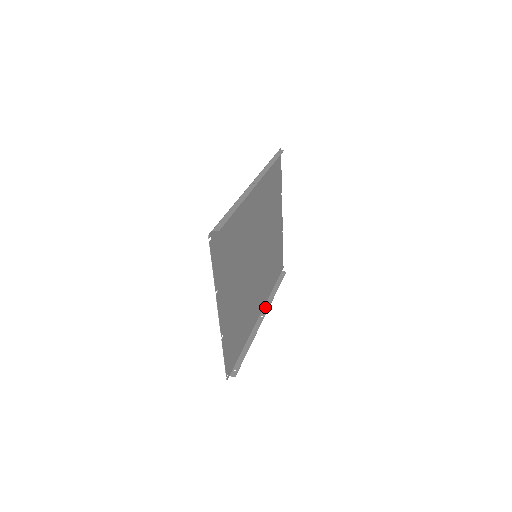
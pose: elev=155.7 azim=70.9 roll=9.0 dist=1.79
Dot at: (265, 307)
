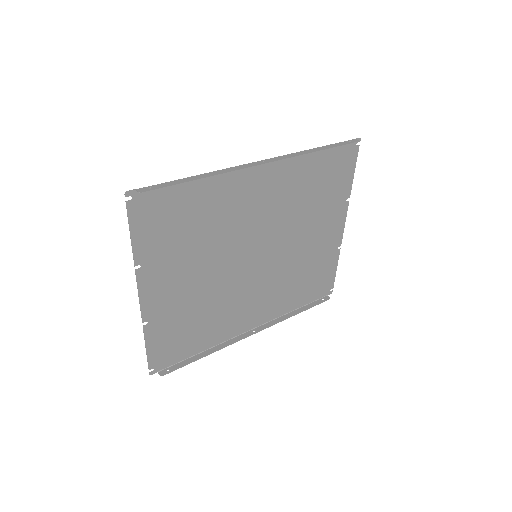
Dot at: (267, 323)
